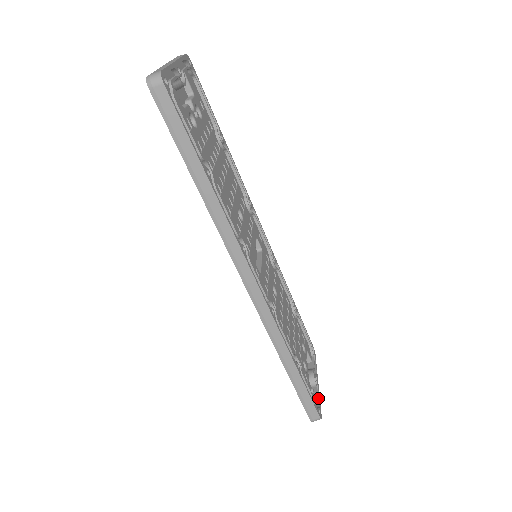
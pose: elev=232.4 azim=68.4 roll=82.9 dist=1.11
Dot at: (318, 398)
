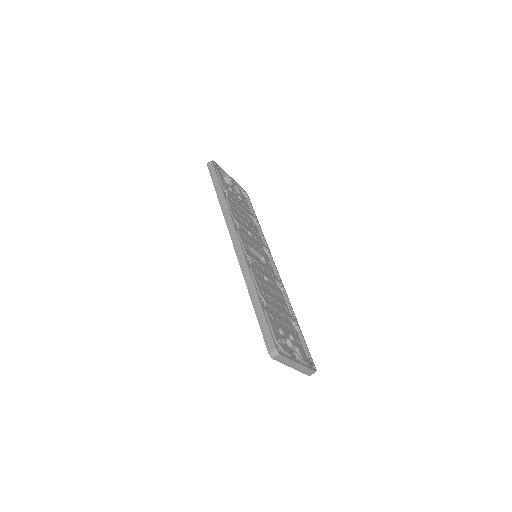
Dot at: (288, 357)
